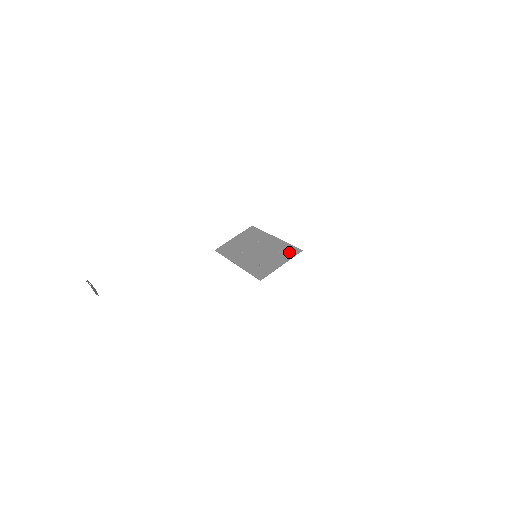
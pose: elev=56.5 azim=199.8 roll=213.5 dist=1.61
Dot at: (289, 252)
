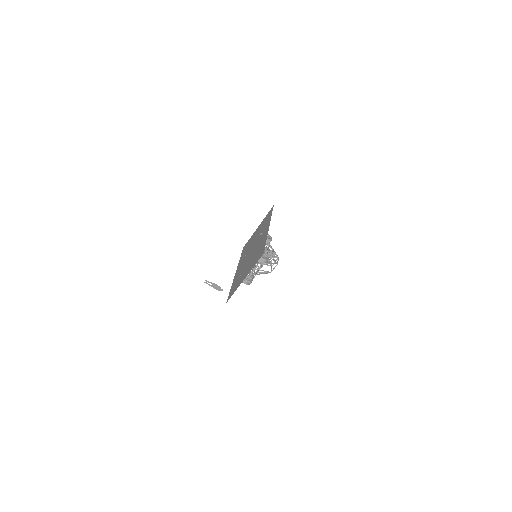
Dot at: (257, 256)
